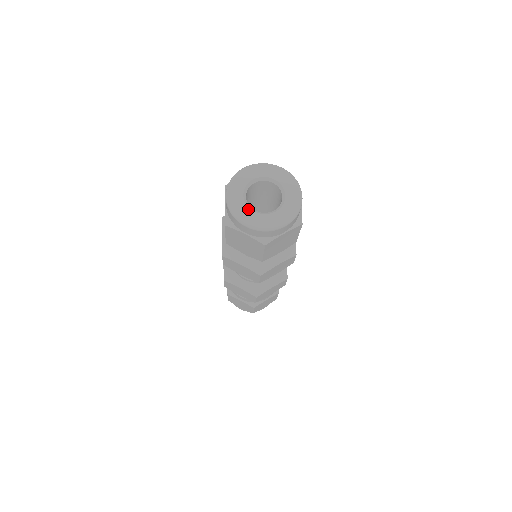
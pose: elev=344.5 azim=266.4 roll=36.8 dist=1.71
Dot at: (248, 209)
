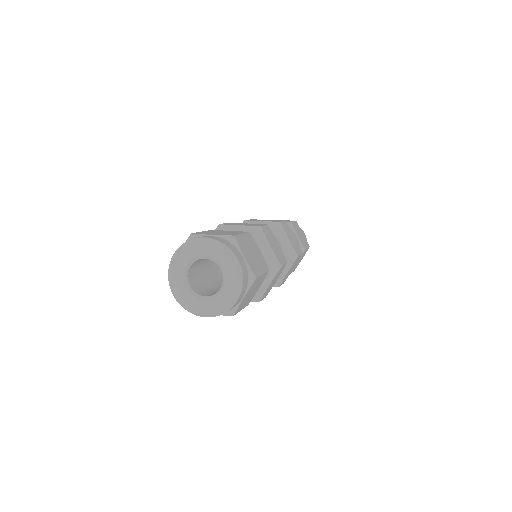
Dot at: (182, 281)
